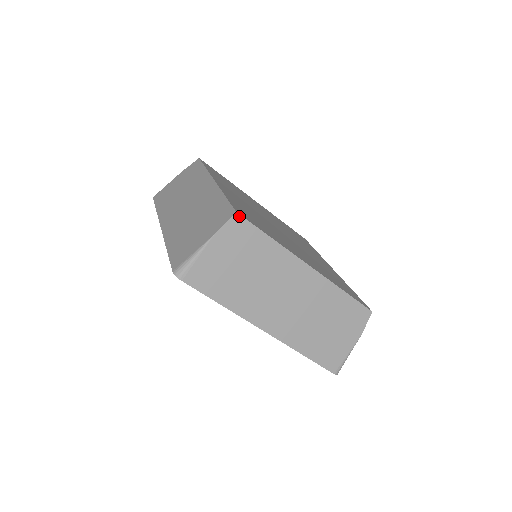
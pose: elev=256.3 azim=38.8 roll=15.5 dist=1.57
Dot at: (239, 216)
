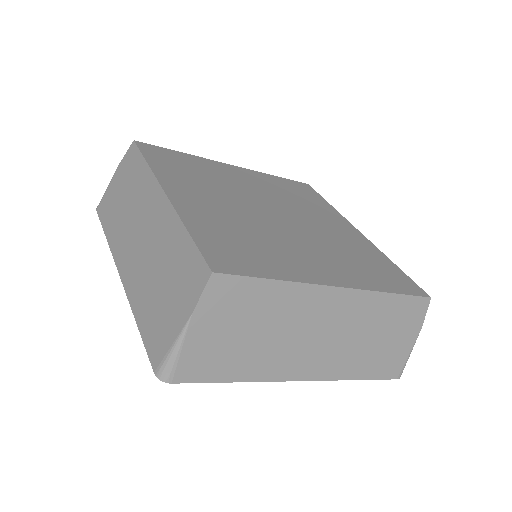
Dot at: (218, 275)
